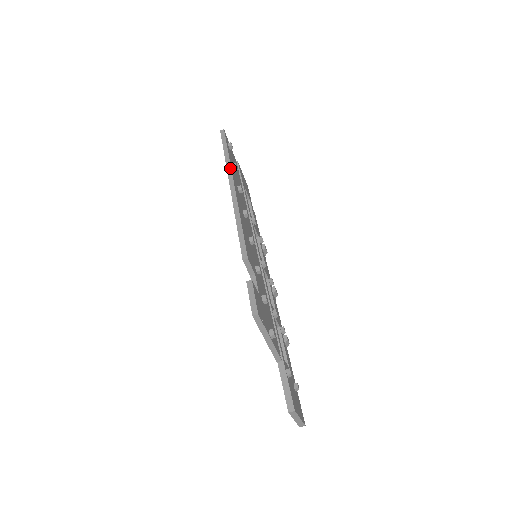
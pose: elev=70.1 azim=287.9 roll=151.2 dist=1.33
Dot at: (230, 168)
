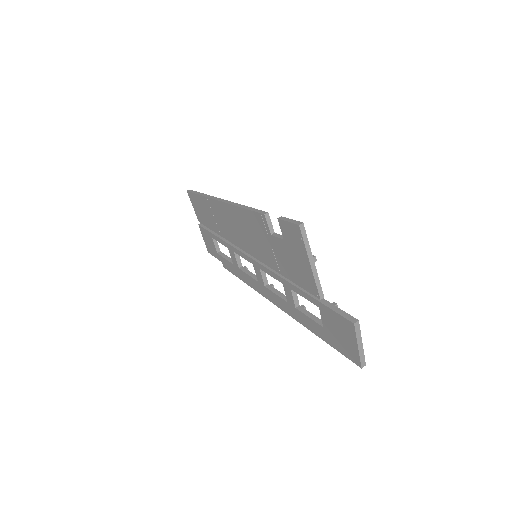
Dot at: (212, 196)
